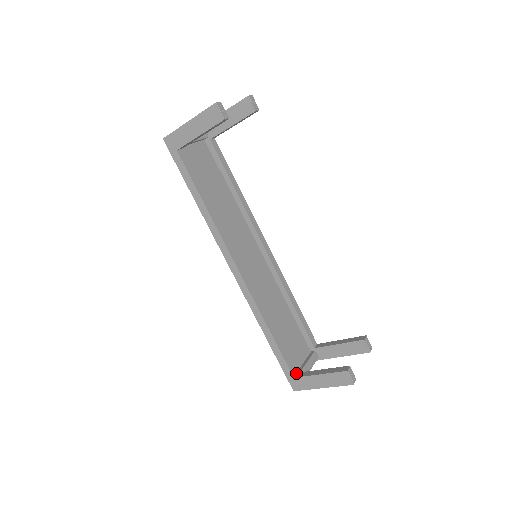
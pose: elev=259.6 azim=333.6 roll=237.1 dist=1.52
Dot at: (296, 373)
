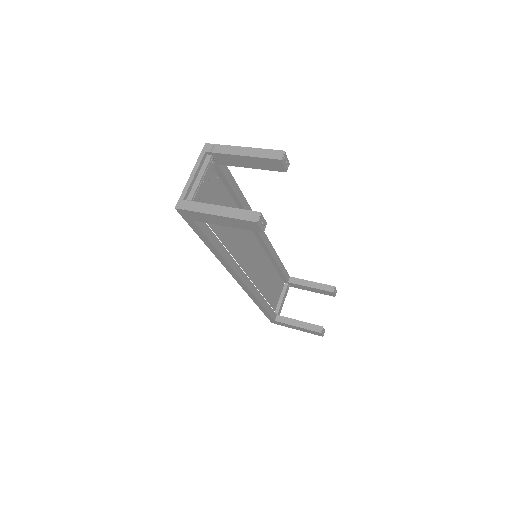
Dot at: (276, 316)
